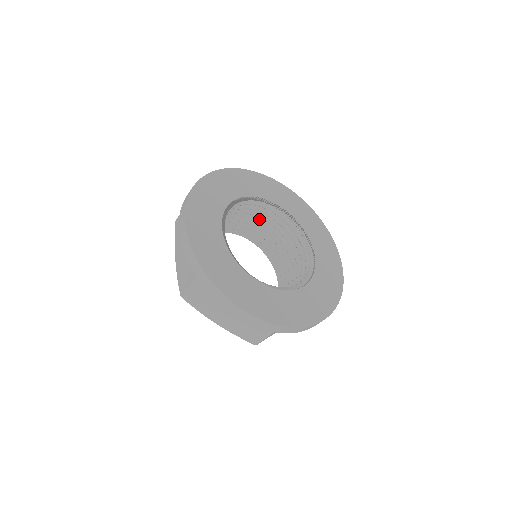
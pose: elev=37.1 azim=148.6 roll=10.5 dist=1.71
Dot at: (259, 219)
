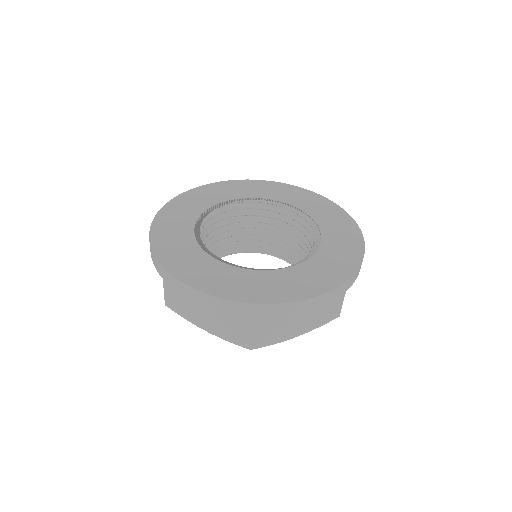
Dot at: (218, 230)
